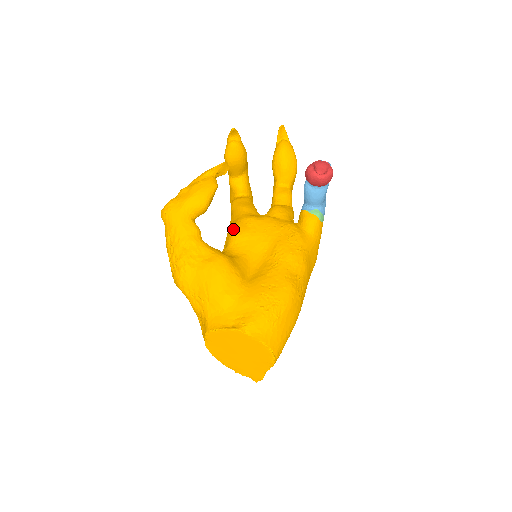
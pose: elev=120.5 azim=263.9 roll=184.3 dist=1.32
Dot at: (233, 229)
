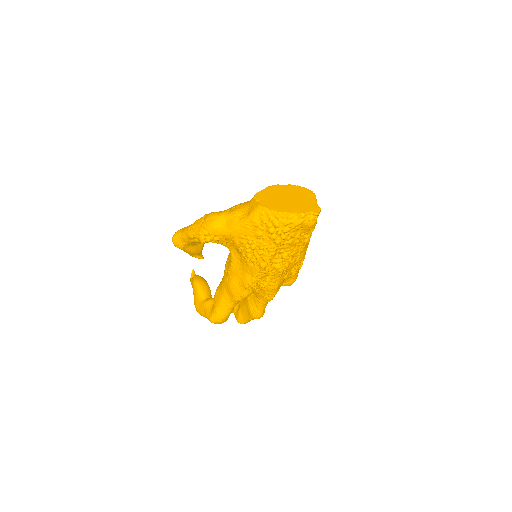
Dot at: occluded
